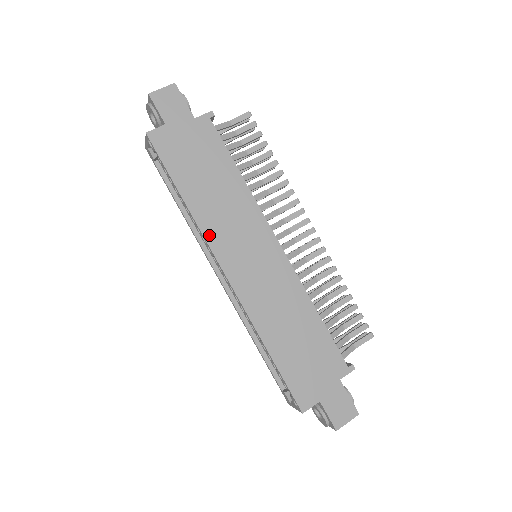
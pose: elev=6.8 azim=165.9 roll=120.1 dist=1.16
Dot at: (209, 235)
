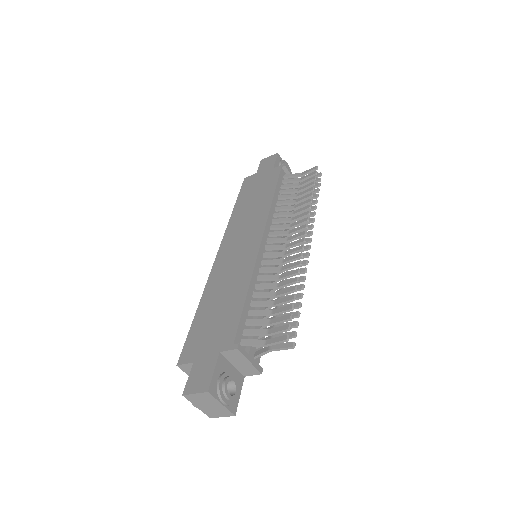
Dot at: (229, 230)
